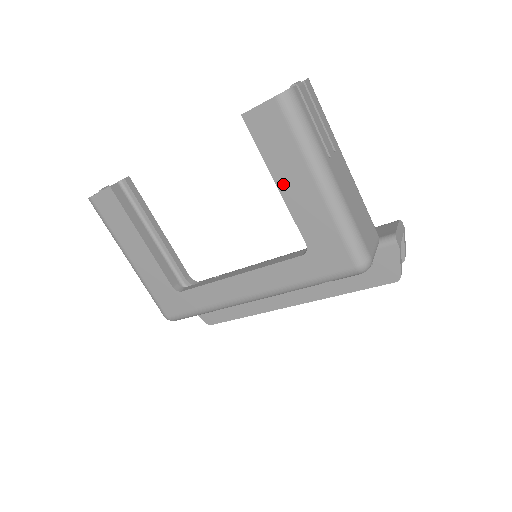
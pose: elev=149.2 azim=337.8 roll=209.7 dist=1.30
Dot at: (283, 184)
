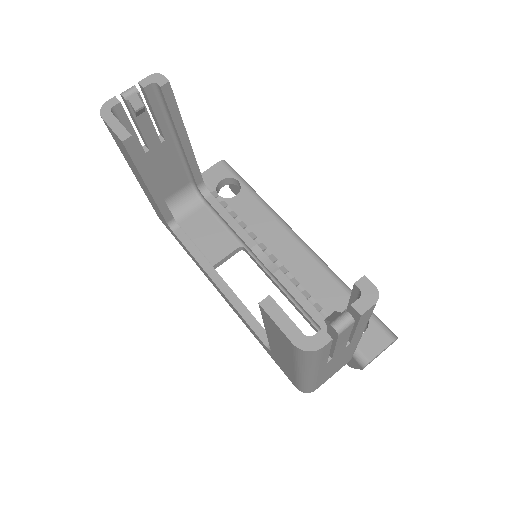
Dot at: (271, 339)
